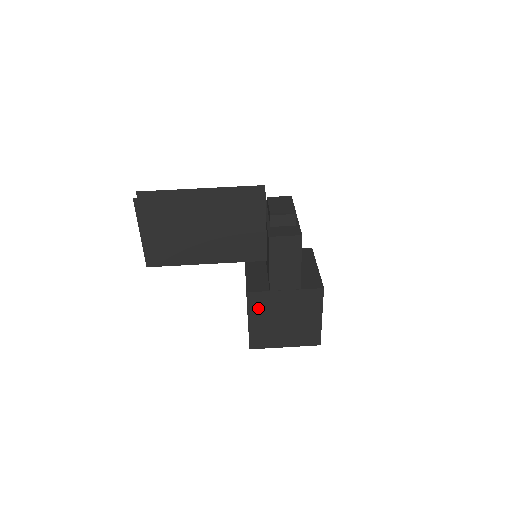
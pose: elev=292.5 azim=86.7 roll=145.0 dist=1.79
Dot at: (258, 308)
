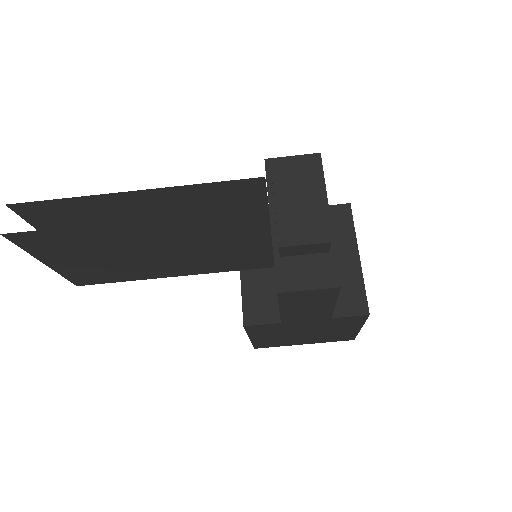
Dot at: (263, 332)
